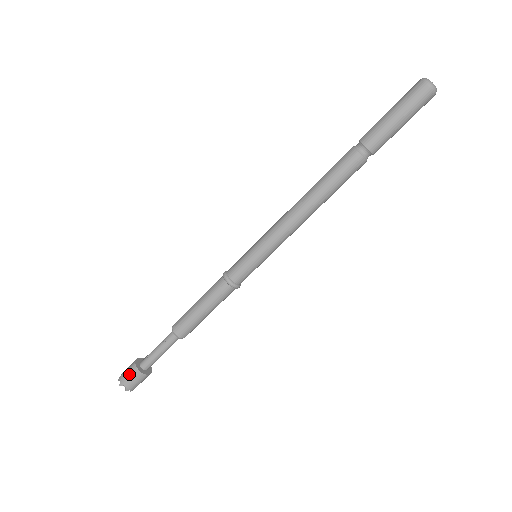
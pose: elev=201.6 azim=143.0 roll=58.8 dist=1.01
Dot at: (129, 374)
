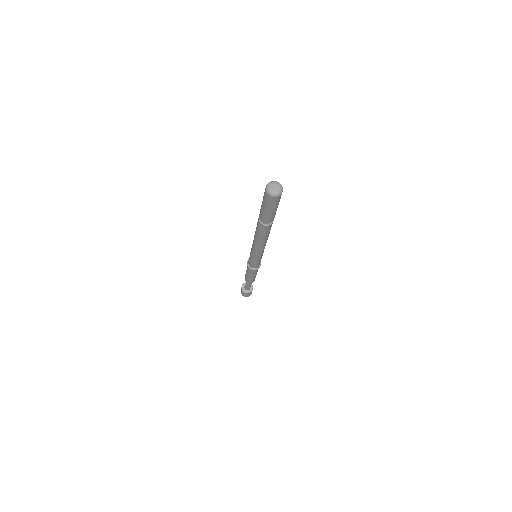
Dot at: (241, 291)
